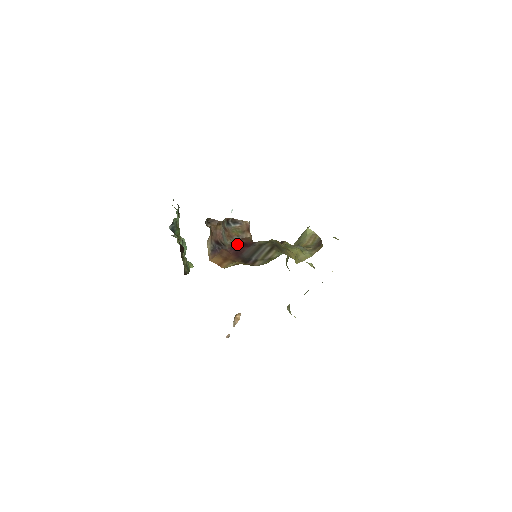
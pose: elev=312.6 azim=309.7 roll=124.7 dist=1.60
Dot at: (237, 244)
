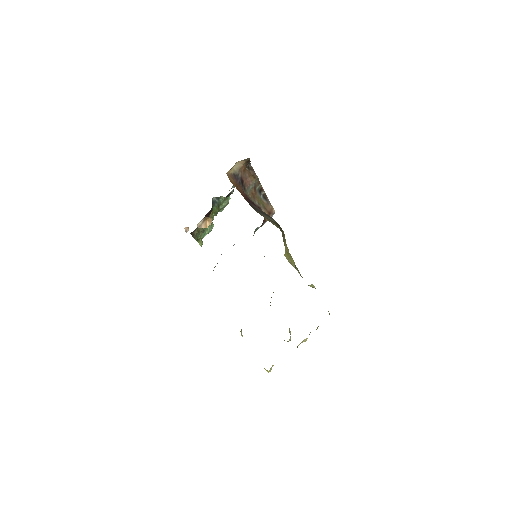
Dot at: (254, 203)
